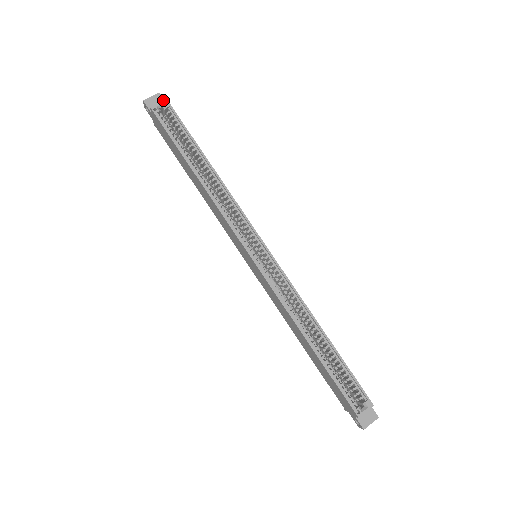
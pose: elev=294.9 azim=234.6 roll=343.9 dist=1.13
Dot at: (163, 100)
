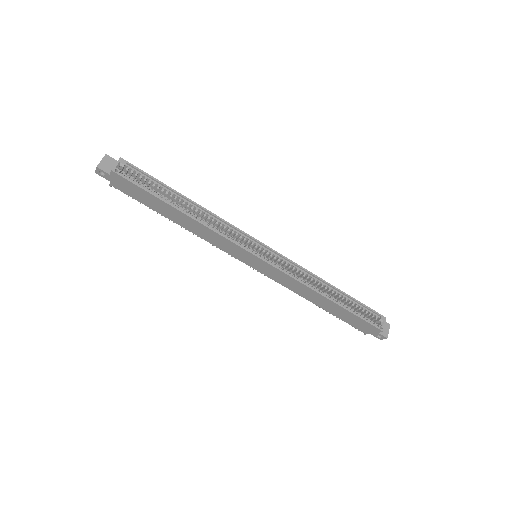
Dot at: (113, 159)
